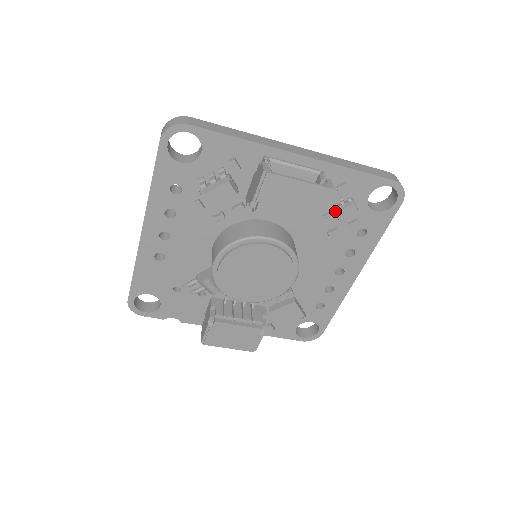
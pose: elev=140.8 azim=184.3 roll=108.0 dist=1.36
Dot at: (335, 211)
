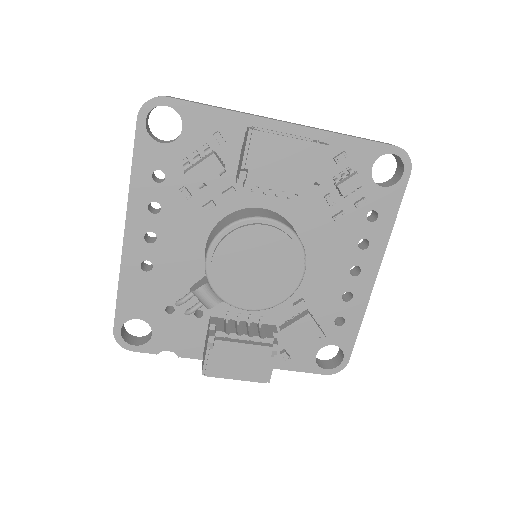
Dot at: (337, 185)
